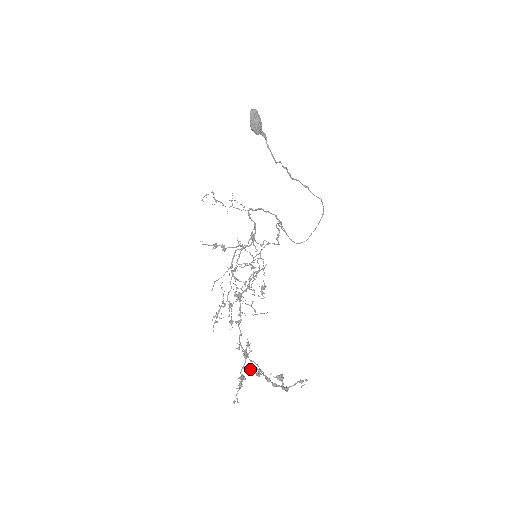
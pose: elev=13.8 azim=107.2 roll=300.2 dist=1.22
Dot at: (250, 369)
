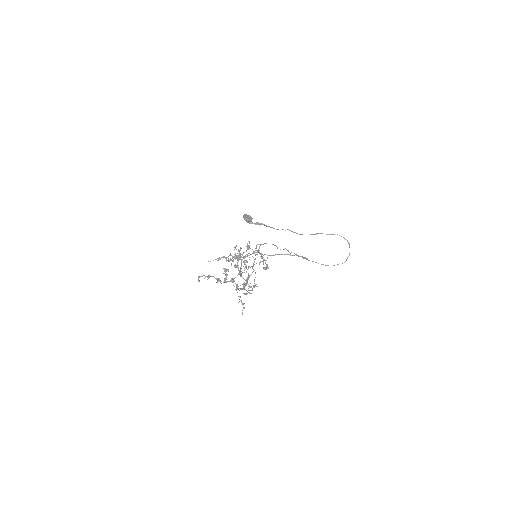
Dot at: (226, 276)
